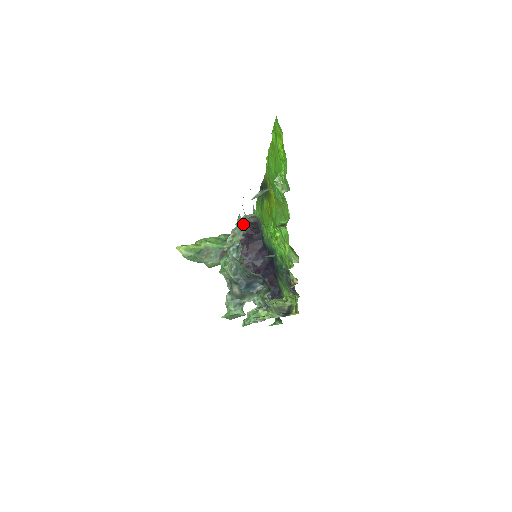
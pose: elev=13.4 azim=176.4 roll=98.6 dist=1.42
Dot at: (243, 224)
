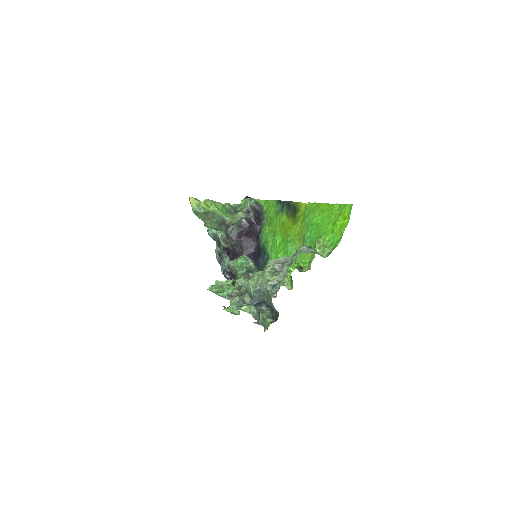
Dot at: (283, 264)
